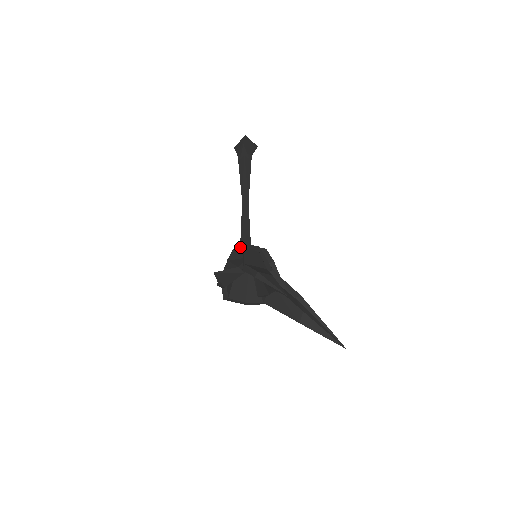
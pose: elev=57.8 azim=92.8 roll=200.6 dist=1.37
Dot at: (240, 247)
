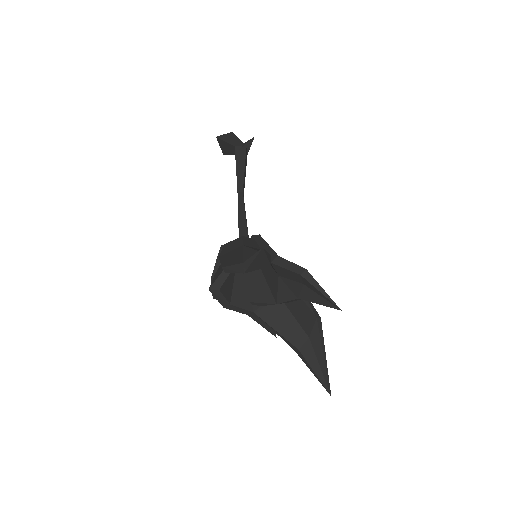
Dot at: occluded
